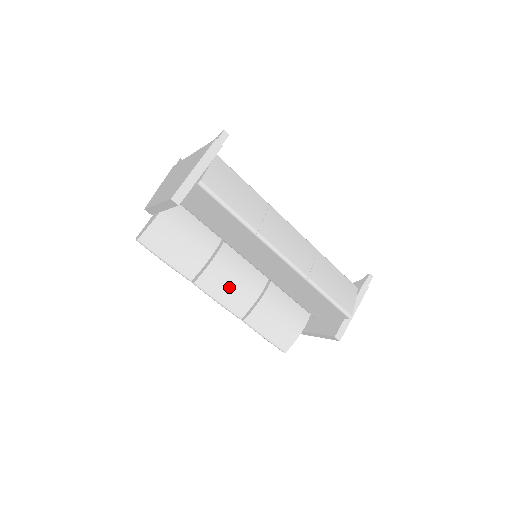
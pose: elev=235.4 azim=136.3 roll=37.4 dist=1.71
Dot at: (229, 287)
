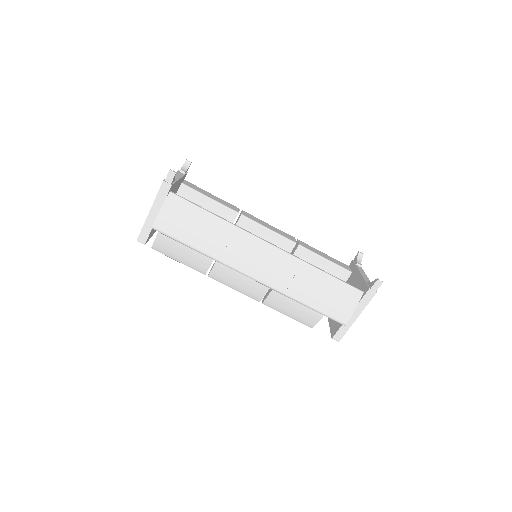
Dot at: (239, 279)
